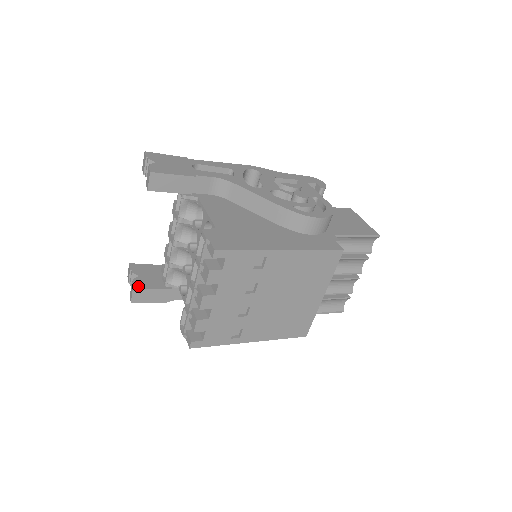
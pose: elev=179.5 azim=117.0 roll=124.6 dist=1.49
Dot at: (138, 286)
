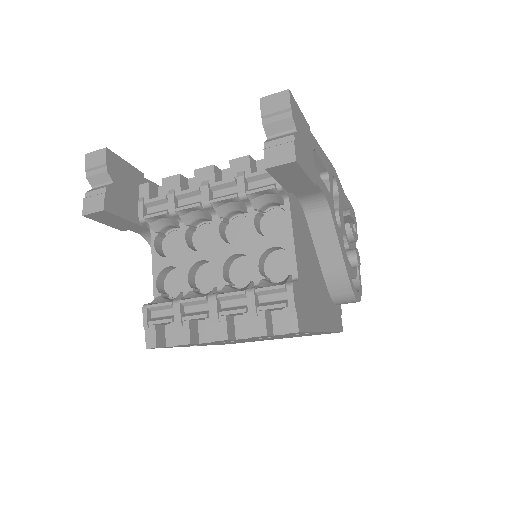
Dot at: (111, 205)
